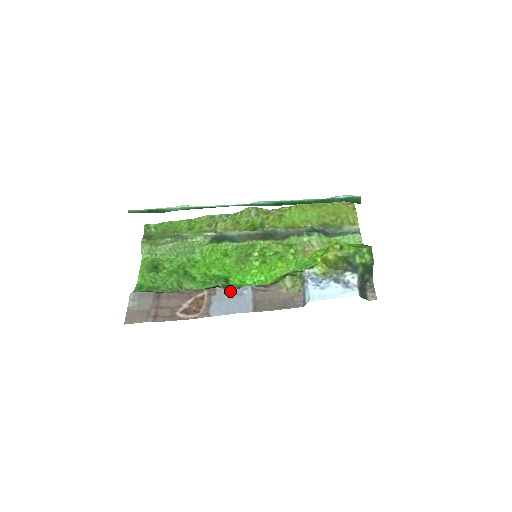
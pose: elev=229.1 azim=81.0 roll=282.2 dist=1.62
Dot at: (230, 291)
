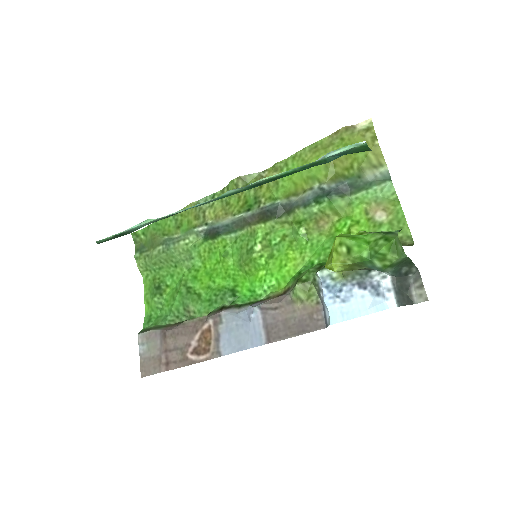
Dot at: (236, 315)
